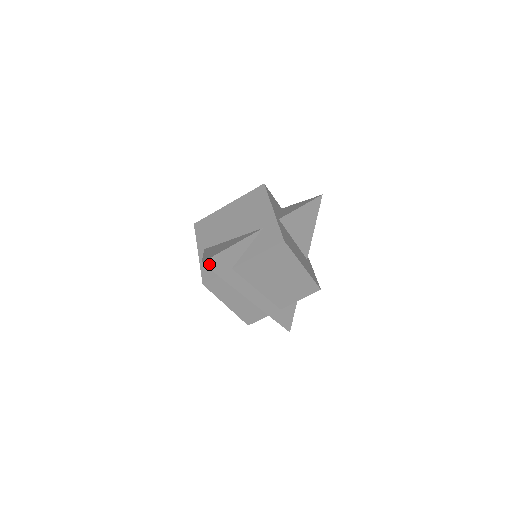
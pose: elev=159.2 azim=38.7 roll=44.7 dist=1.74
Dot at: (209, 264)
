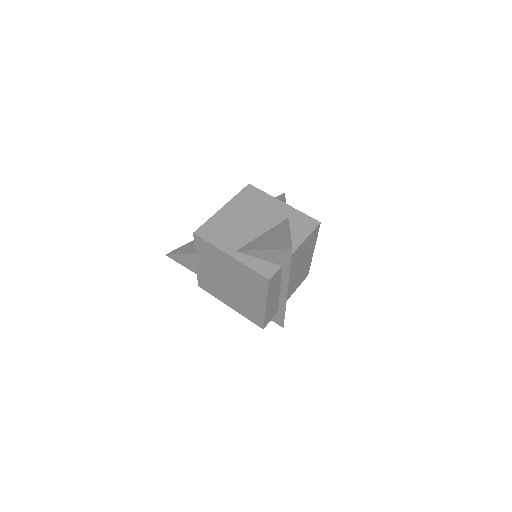
Dot at: (291, 250)
